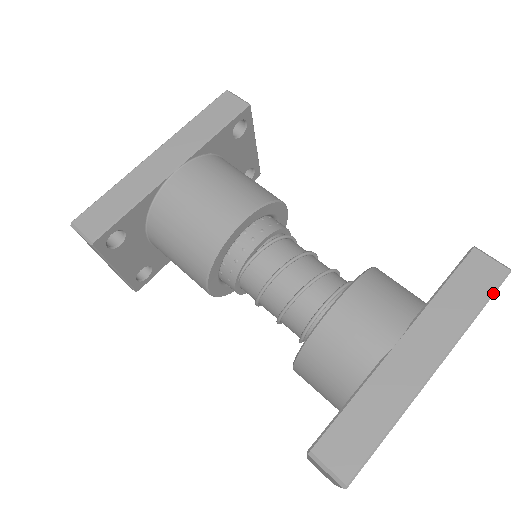
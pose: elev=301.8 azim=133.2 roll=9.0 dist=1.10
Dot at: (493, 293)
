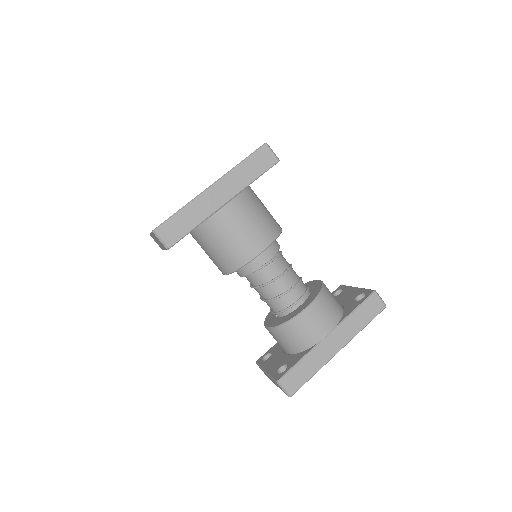
Dot at: occluded
